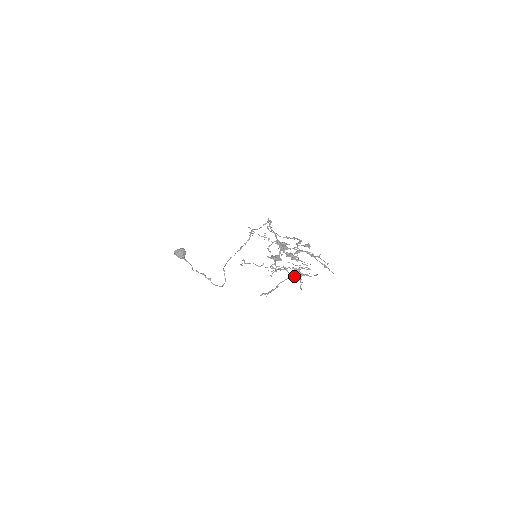
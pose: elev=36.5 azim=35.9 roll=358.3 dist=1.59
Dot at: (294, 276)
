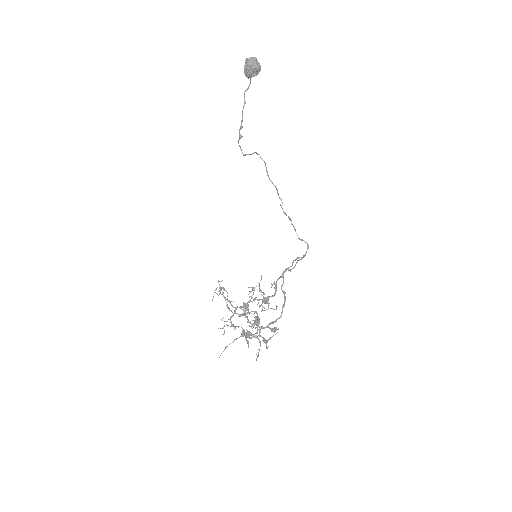
Dot at: (245, 316)
